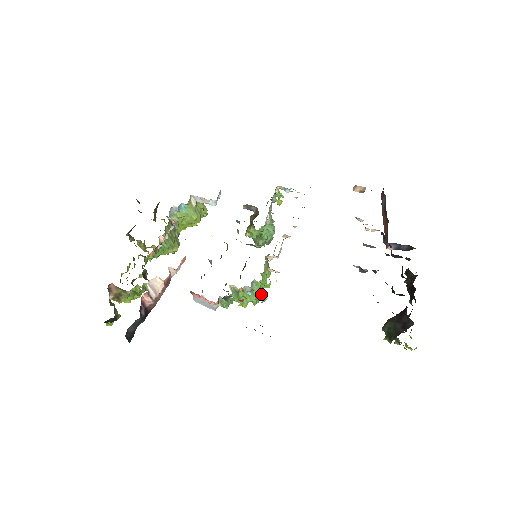
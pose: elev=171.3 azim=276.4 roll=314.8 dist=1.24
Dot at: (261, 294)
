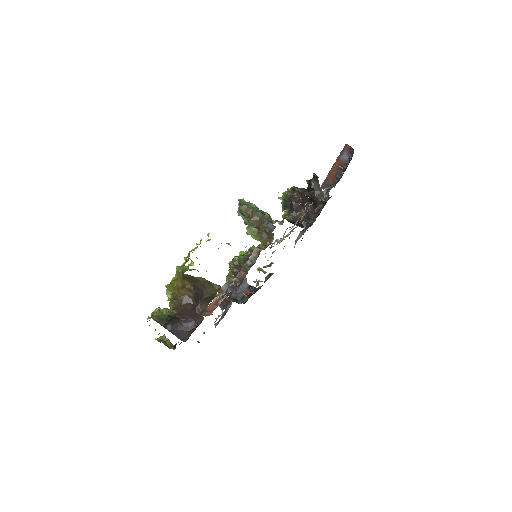
Dot at: occluded
